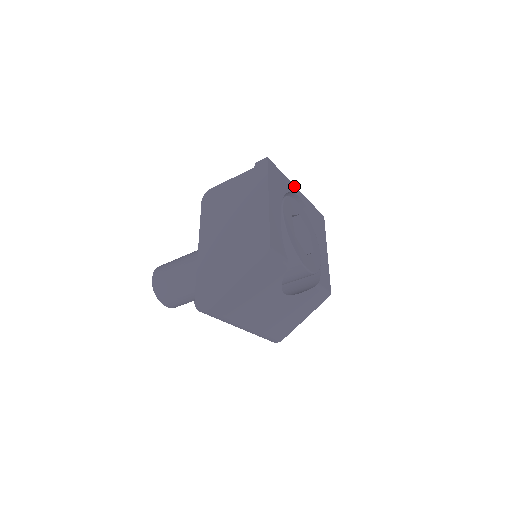
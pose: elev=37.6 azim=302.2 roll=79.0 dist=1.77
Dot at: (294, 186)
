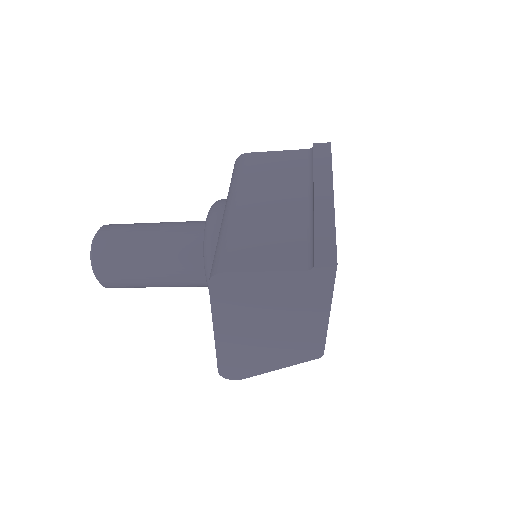
Dot at: occluded
